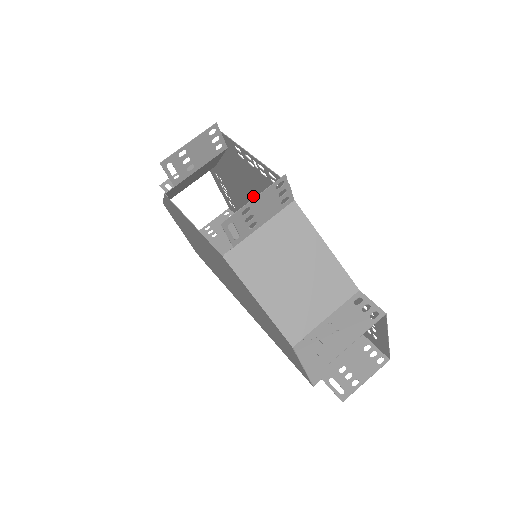
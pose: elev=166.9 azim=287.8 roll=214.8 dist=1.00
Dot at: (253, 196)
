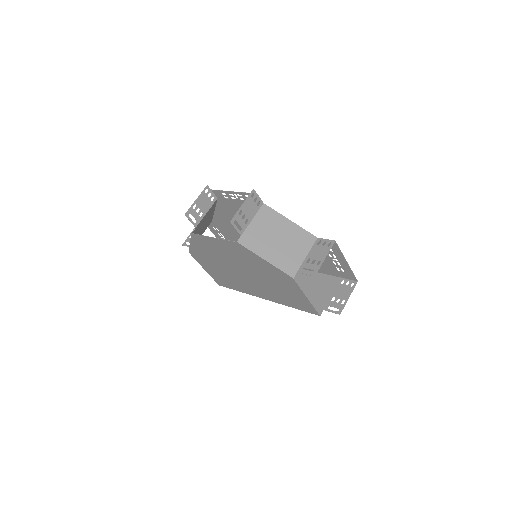
Dot at: occluded
